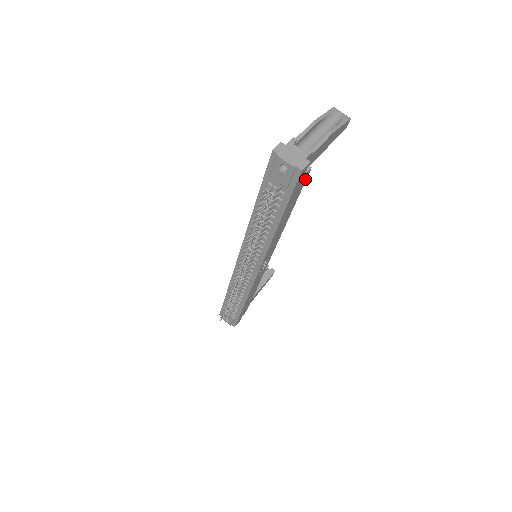
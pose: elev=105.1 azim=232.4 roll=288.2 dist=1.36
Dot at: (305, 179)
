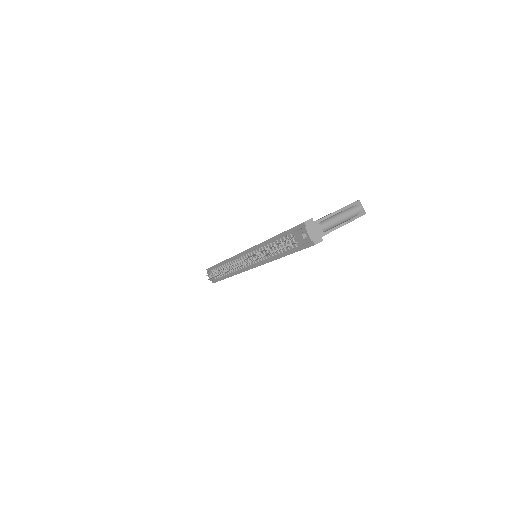
Dot at: occluded
